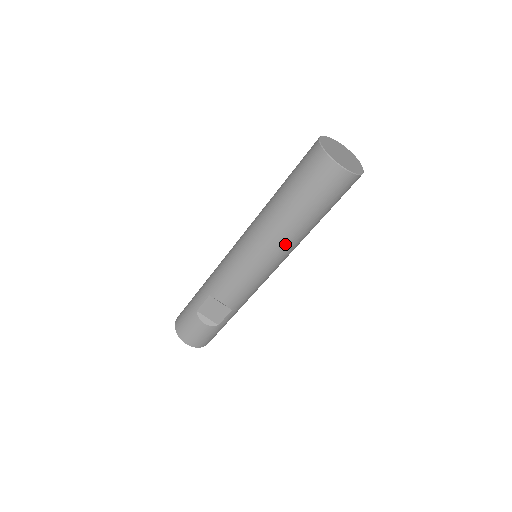
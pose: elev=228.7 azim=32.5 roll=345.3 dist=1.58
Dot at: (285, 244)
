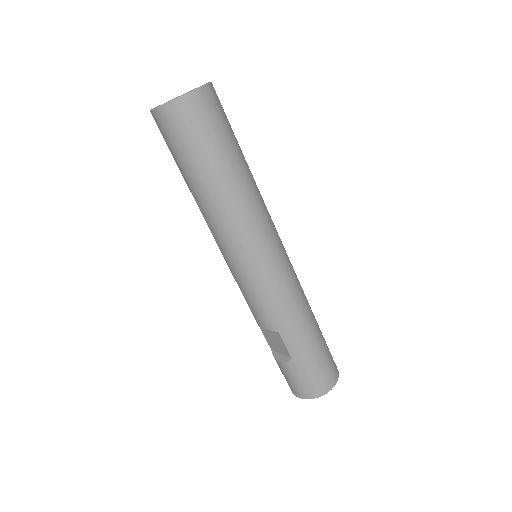
Dot at: (219, 223)
